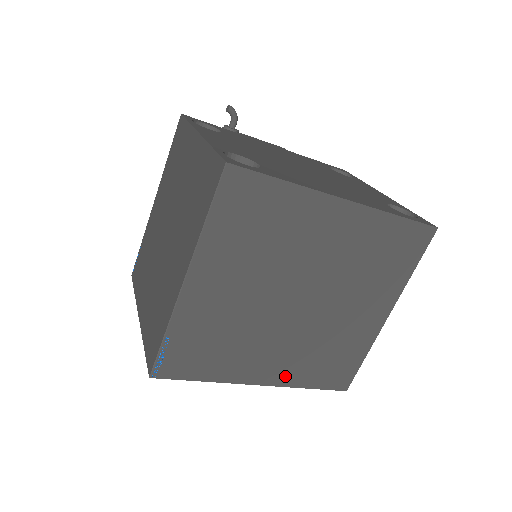
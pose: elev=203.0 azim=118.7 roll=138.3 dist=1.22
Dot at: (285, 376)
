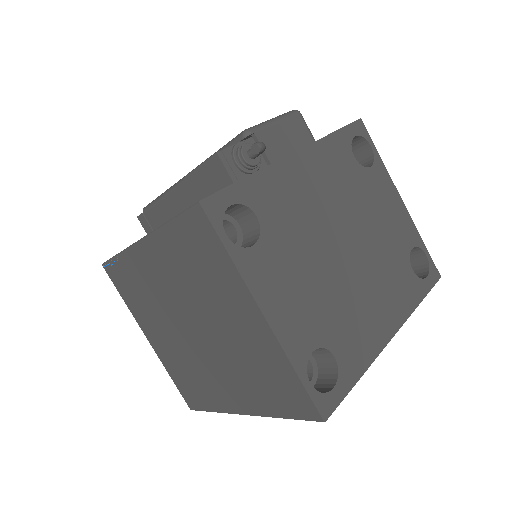
Dot at: occluded
